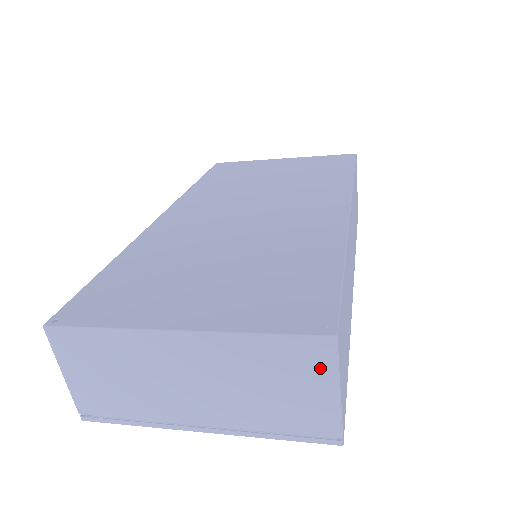
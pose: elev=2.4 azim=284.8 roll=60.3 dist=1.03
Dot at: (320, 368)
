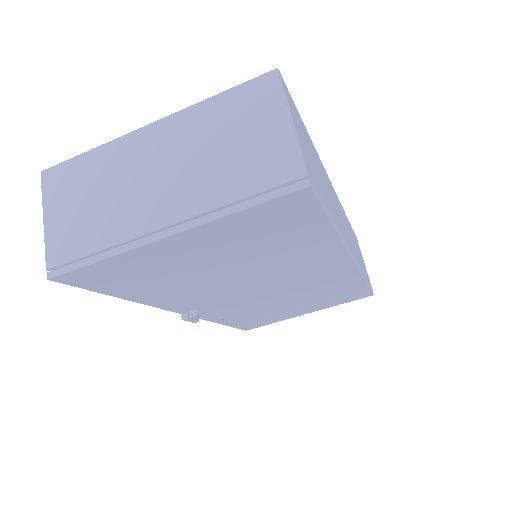
Dot at: (270, 103)
